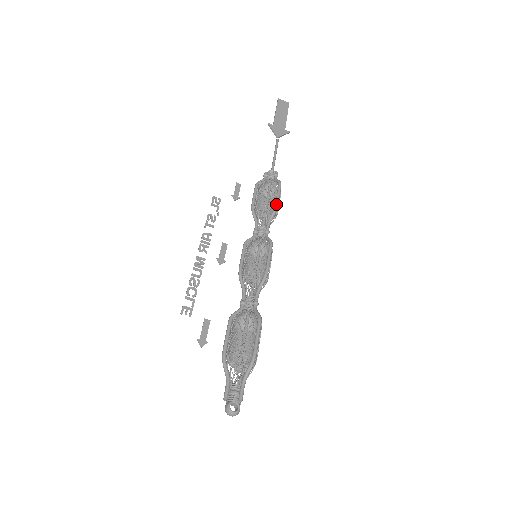
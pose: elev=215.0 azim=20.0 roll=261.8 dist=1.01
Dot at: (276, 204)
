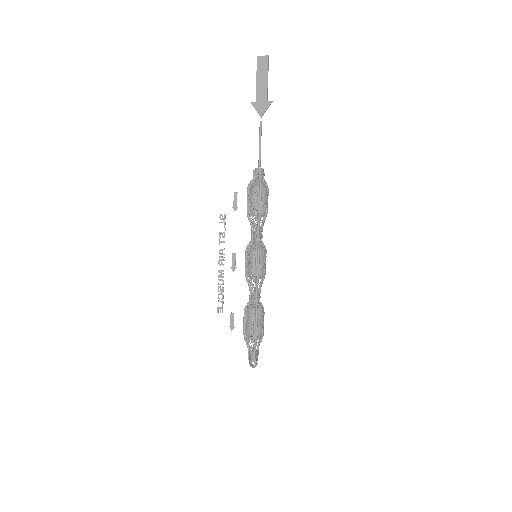
Dot at: (258, 212)
